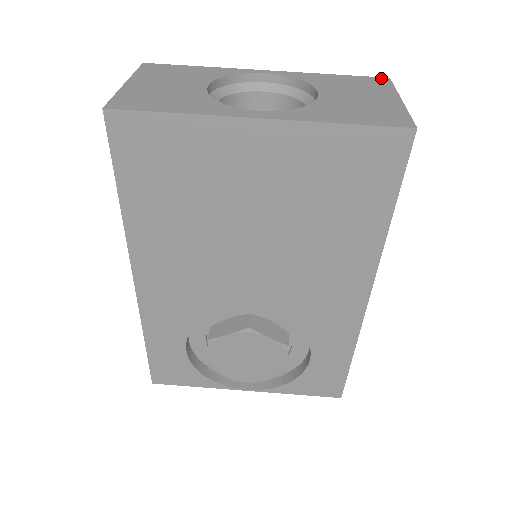
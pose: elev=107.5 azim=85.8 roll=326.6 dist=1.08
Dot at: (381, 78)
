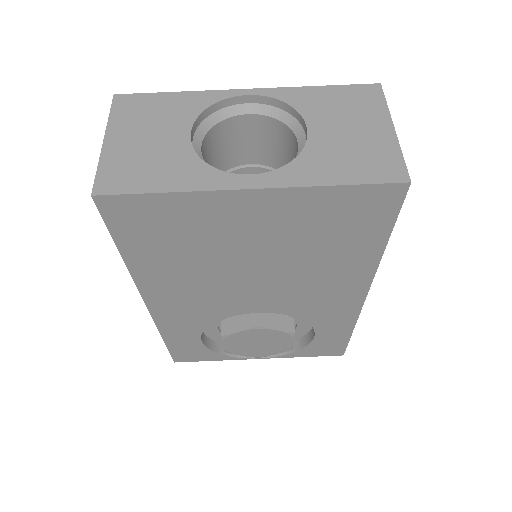
Dot at: (371, 86)
